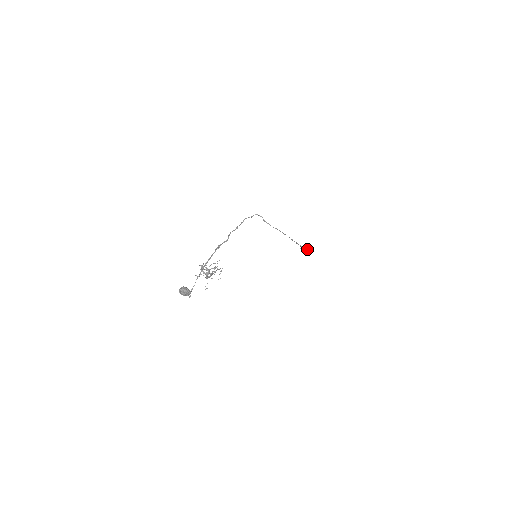
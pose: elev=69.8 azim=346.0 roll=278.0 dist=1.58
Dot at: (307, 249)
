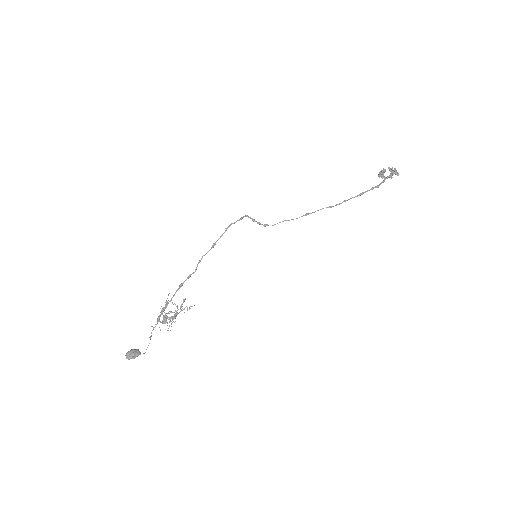
Dot at: (387, 177)
